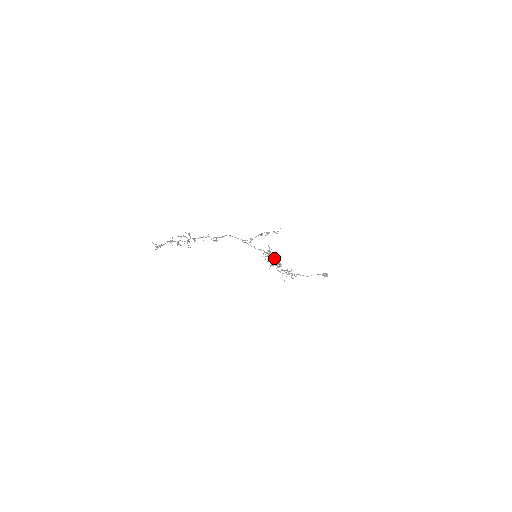
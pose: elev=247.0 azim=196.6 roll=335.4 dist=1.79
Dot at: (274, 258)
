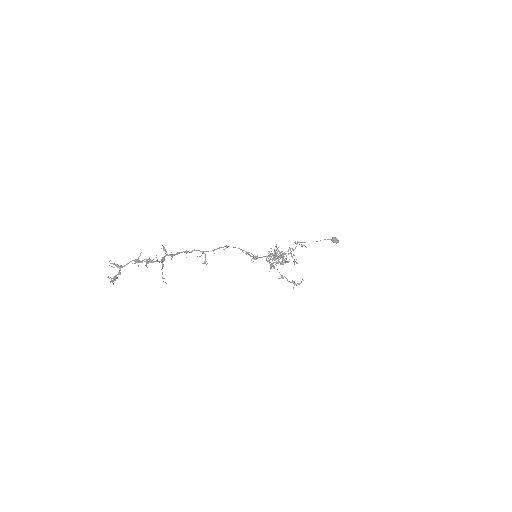
Dot at: (279, 255)
